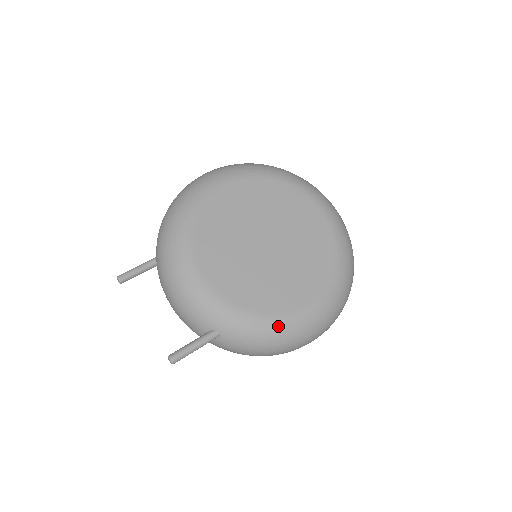
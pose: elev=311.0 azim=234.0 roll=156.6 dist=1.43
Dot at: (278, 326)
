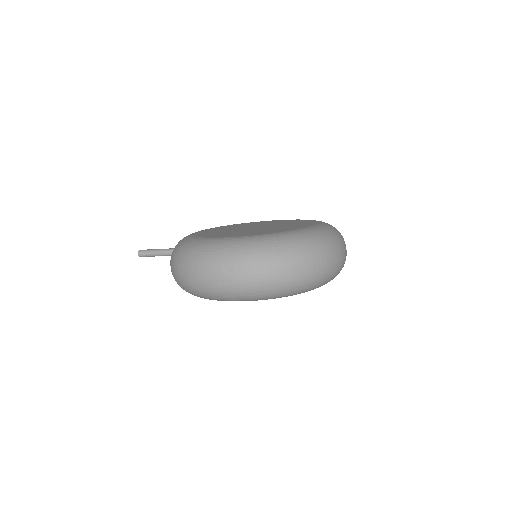
Dot at: (200, 241)
